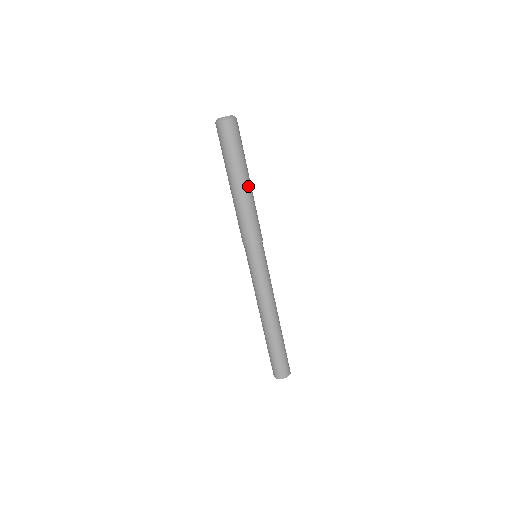
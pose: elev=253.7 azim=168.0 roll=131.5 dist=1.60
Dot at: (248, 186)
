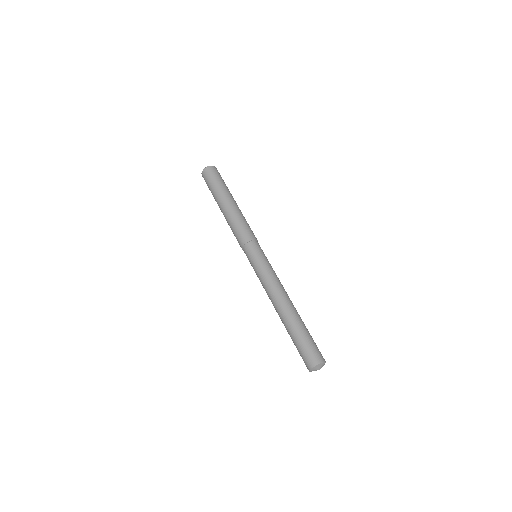
Dot at: (234, 203)
